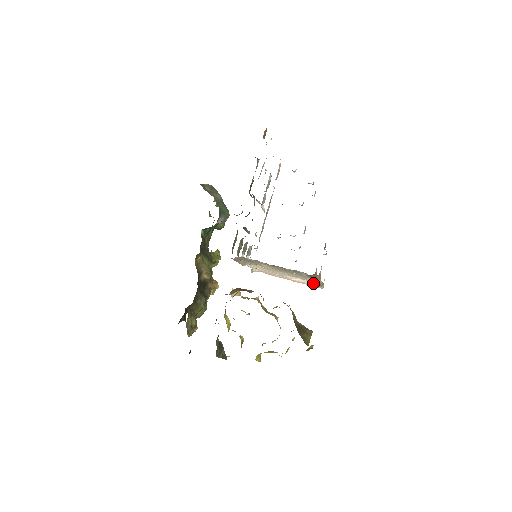
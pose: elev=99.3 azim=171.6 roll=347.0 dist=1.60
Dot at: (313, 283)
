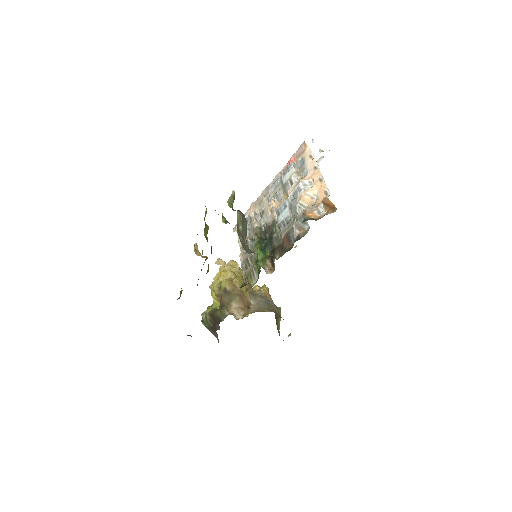
Dot at: occluded
